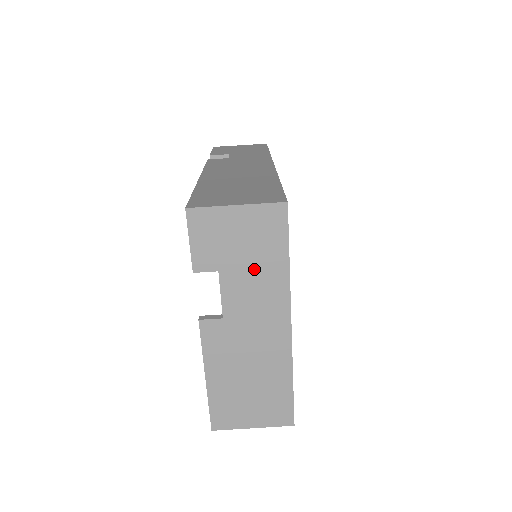
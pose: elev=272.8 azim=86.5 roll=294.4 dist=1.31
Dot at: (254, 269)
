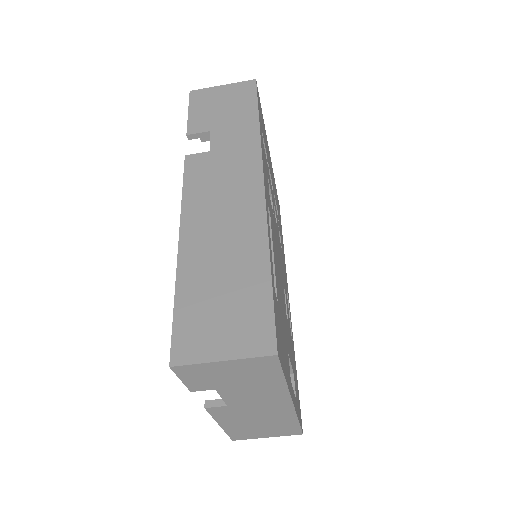
Dot at: (251, 386)
